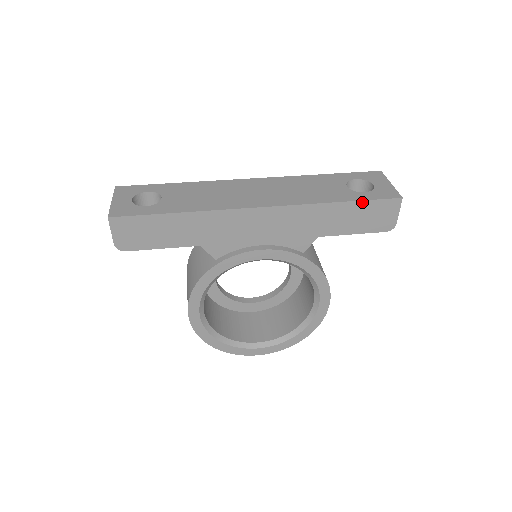
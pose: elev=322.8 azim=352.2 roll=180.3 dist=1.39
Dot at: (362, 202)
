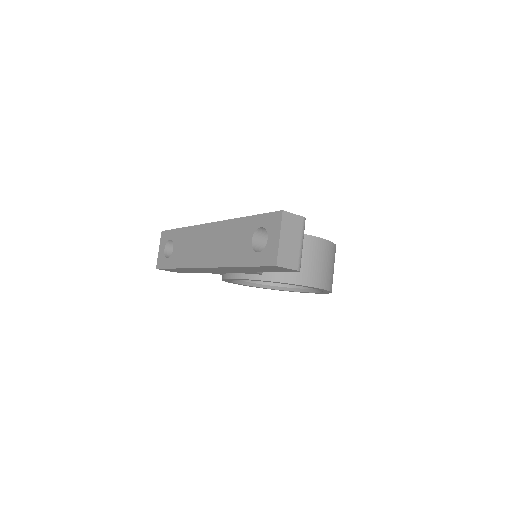
Dot at: (253, 267)
